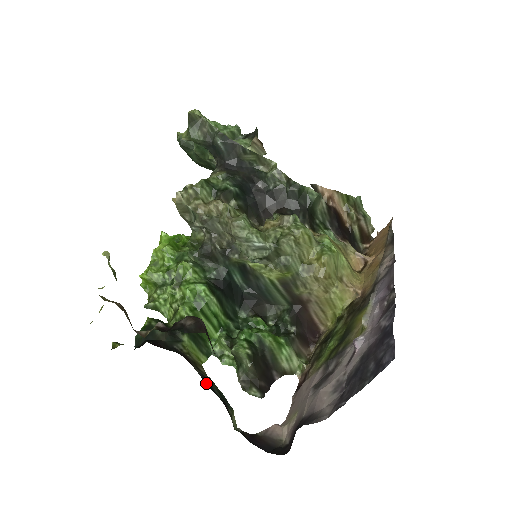
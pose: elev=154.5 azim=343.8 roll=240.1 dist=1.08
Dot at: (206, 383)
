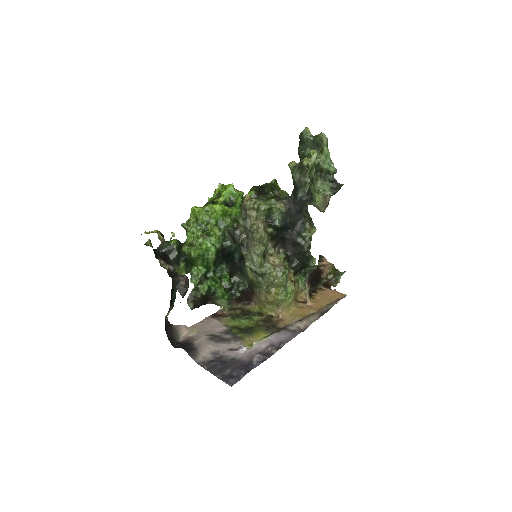
Dot at: (172, 291)
